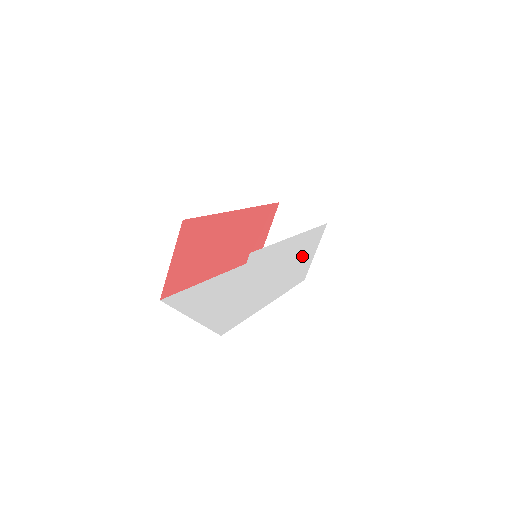
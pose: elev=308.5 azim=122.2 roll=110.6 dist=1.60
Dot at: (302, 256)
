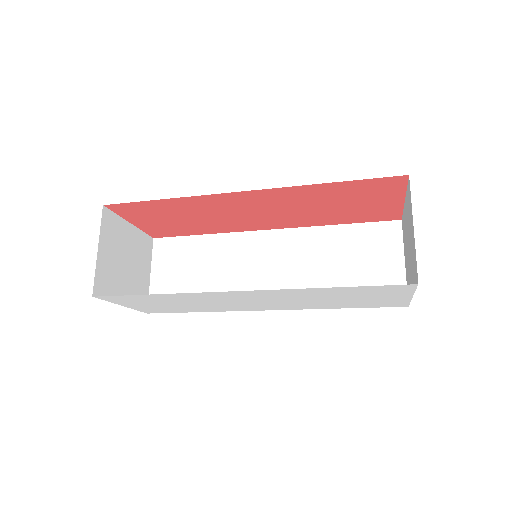
Dot at: (329, 297)
